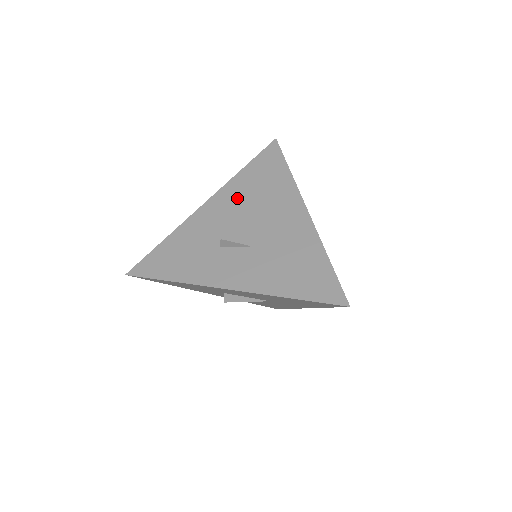
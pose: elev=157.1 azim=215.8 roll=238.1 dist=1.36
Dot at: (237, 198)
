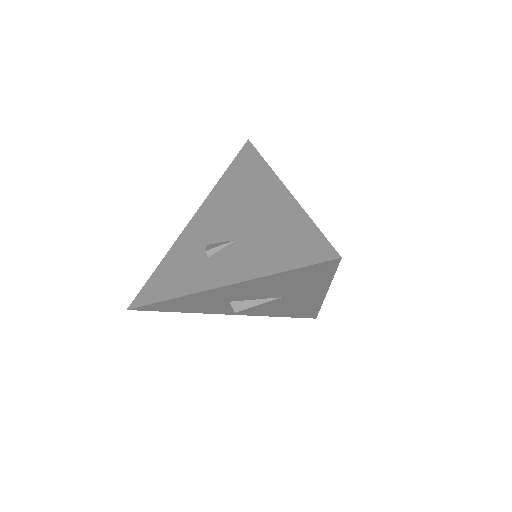
Dot at: (219, 203)
